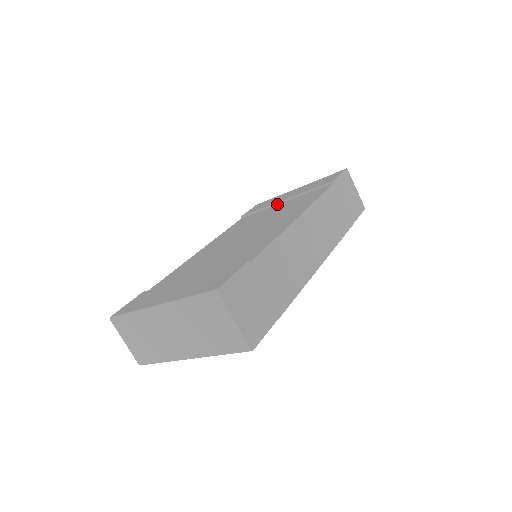
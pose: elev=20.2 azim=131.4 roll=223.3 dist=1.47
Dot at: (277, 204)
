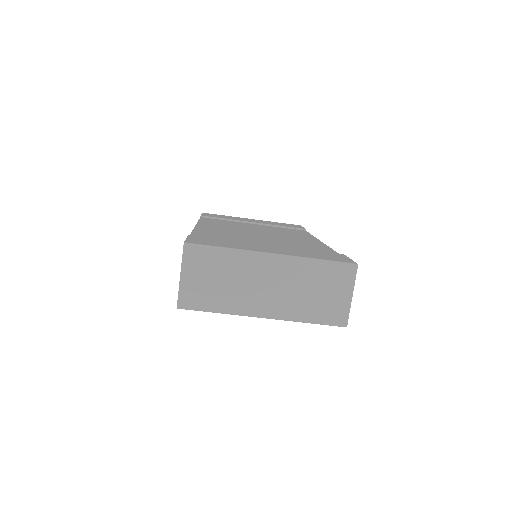
Dot at: (246, 222)
